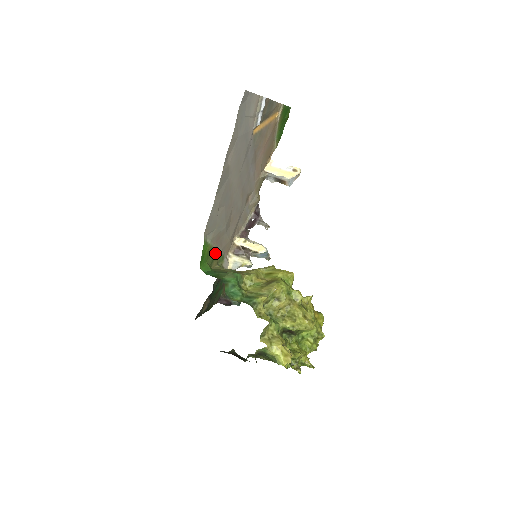
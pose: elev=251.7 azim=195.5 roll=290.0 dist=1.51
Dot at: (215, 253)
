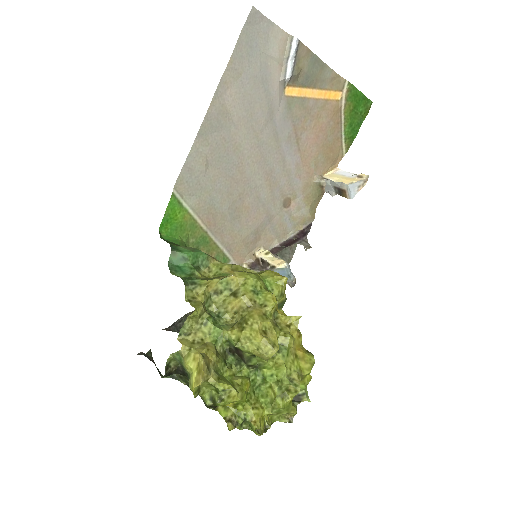
Dot at: (204, 237)
